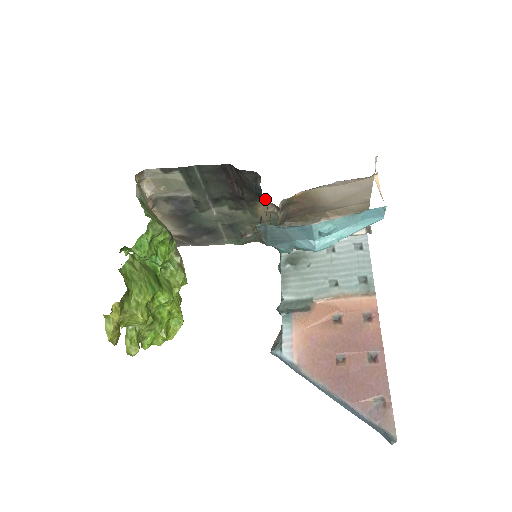
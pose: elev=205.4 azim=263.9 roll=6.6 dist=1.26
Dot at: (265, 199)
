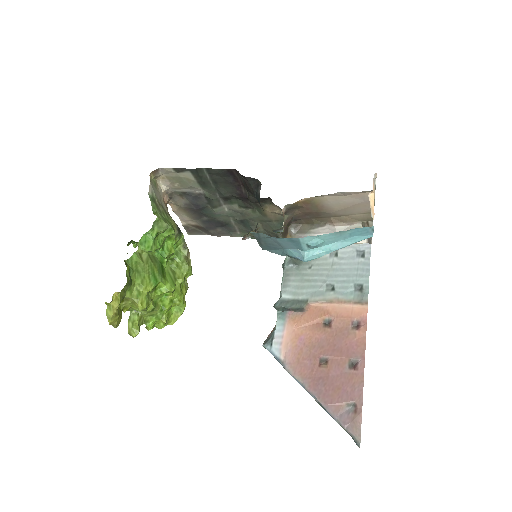
Dot at: (271, 202)
